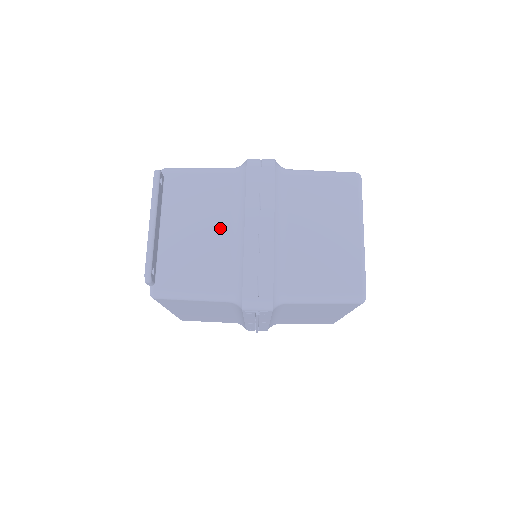
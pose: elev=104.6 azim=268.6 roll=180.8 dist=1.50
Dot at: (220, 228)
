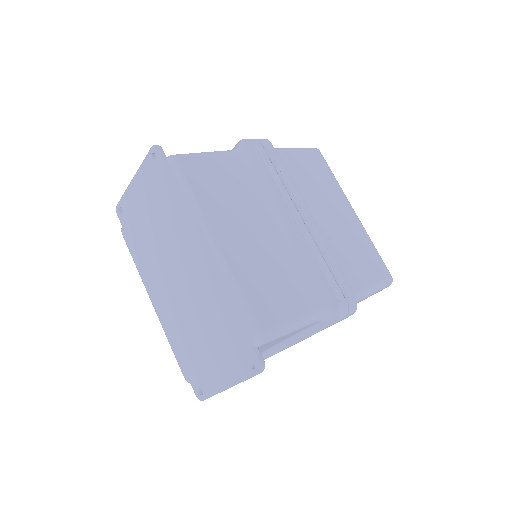
Dot at: occluded
